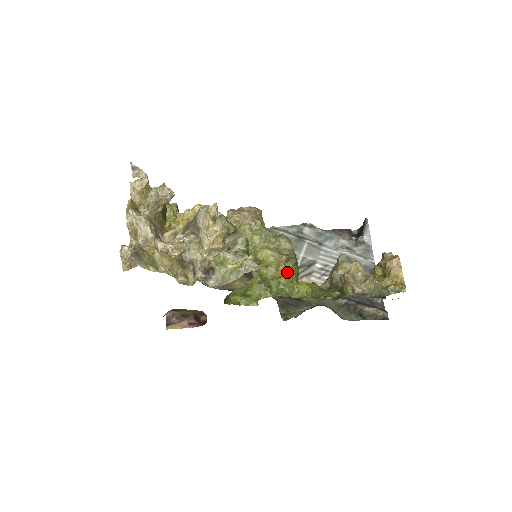
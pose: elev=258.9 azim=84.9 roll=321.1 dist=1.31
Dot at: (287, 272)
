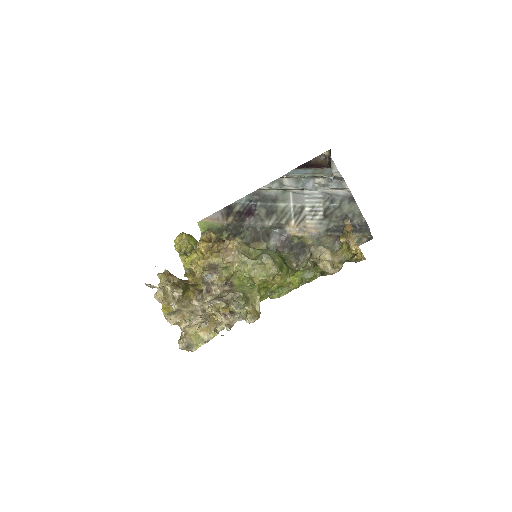
Dot at: (278, 281)
